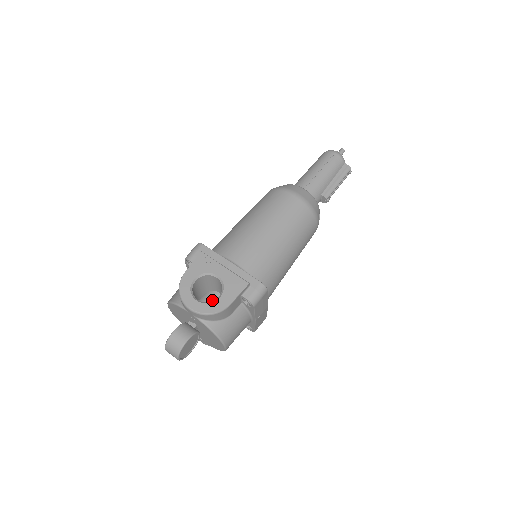
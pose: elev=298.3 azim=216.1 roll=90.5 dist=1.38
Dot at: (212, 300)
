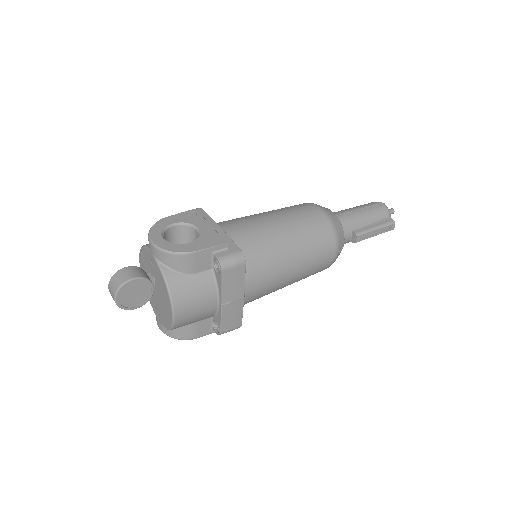
Dot at: occluded
